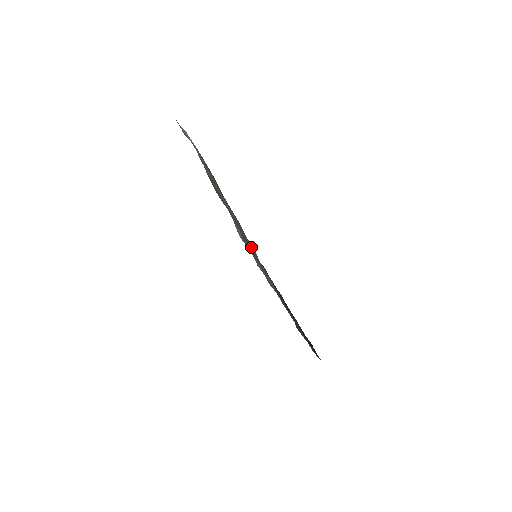
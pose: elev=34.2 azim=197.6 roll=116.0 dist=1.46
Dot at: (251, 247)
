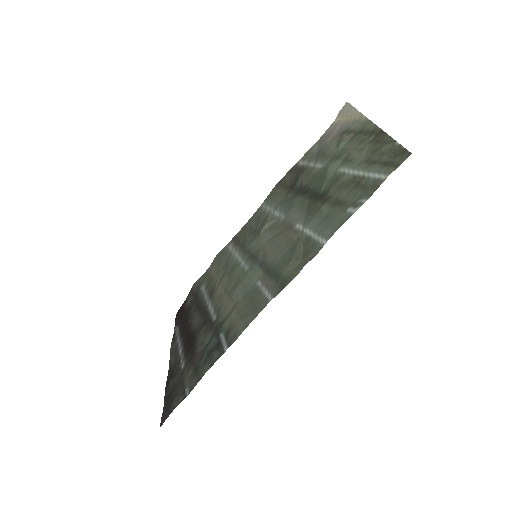
Dot at: (345, 203)
